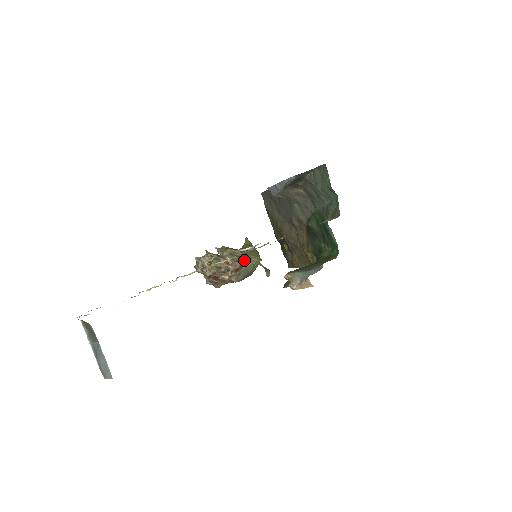
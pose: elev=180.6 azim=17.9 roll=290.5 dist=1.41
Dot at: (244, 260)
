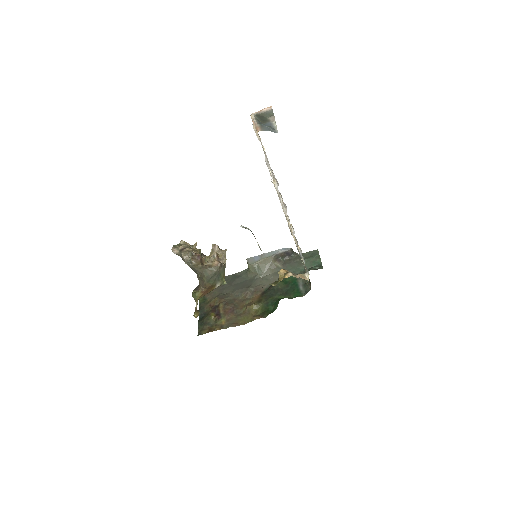
Dot at: occluded
